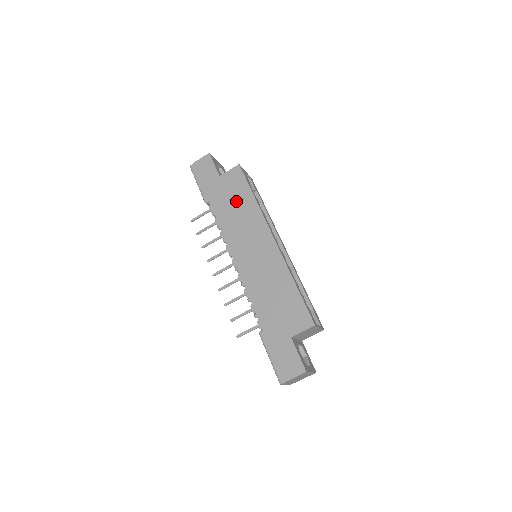
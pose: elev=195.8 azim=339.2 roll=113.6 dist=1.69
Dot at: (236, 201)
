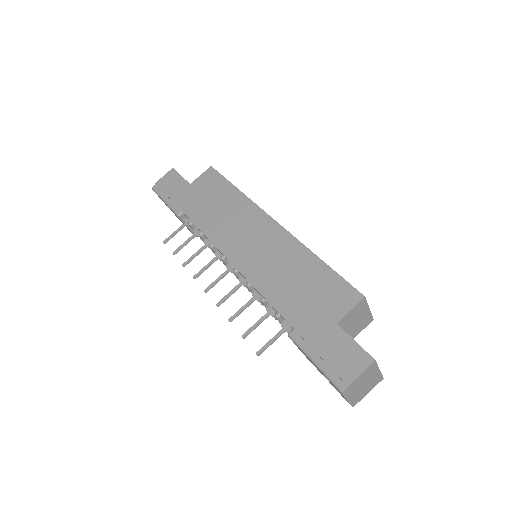
Dot at: (216, 200)
